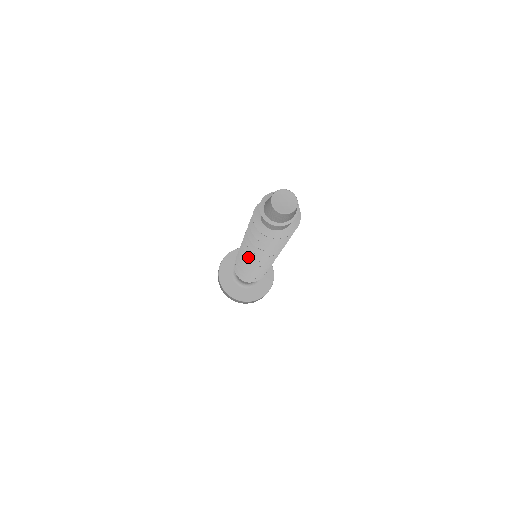
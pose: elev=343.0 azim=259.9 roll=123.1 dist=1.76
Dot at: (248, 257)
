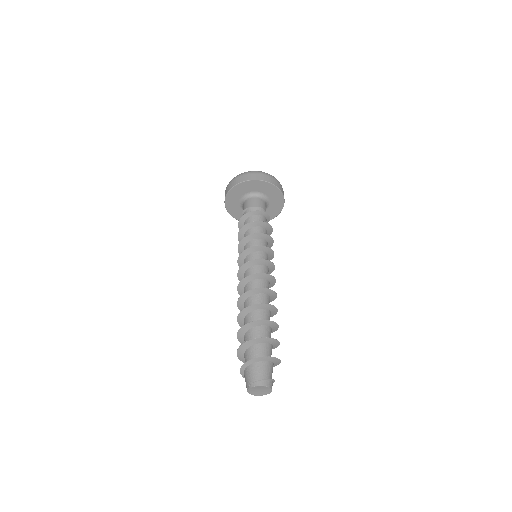
Dot at: occluded
